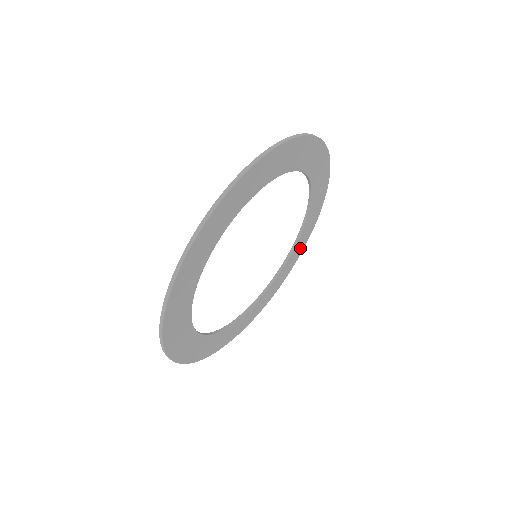
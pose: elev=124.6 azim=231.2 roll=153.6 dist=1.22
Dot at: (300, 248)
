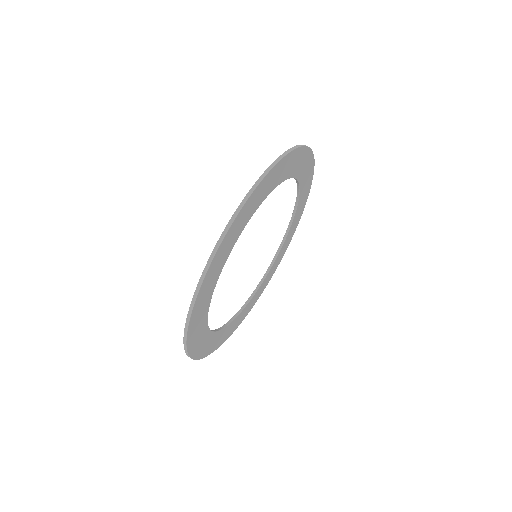
Dot at: (295, 225)
